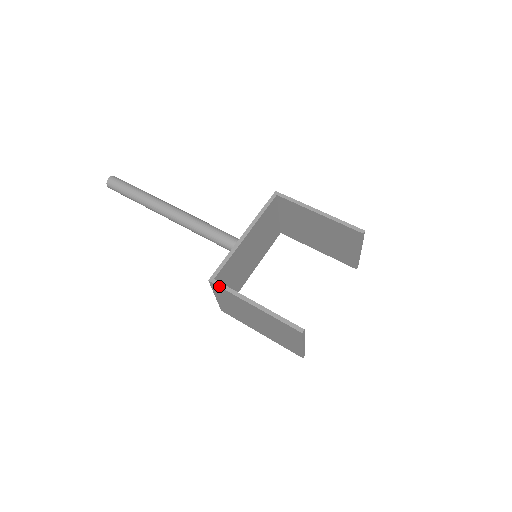
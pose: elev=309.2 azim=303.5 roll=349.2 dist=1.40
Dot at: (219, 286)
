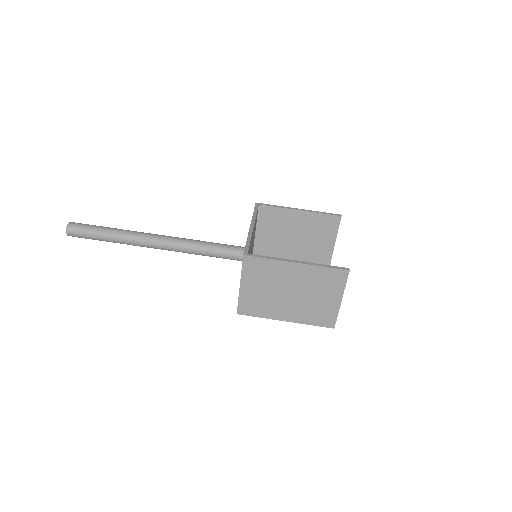
Dot at: (256, 256)
